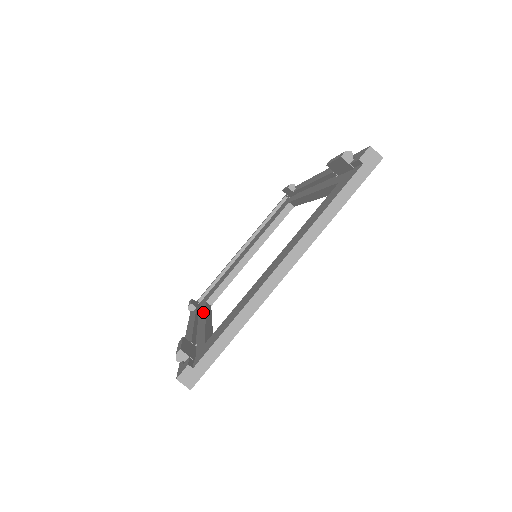
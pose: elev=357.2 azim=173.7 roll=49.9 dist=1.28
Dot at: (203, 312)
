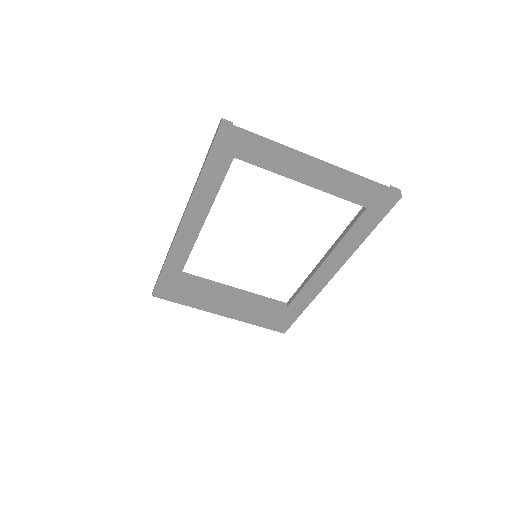
Dot at: occluded
